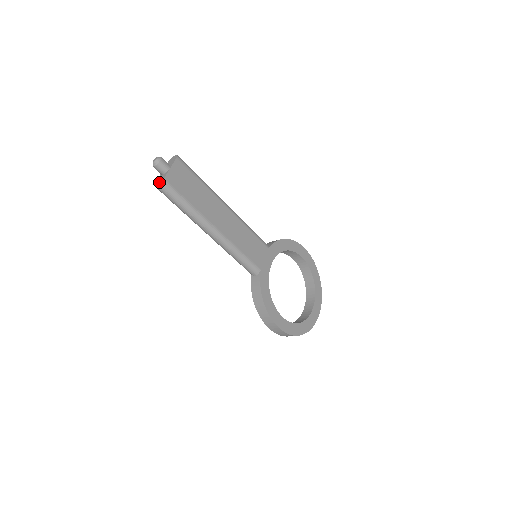
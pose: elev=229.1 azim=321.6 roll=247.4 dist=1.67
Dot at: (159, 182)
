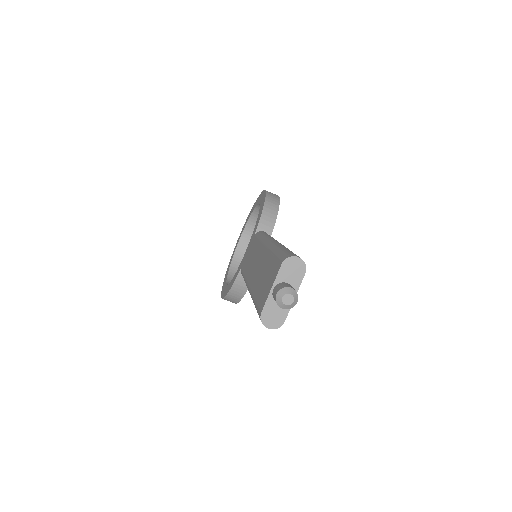
Dot at: (274, 324)
